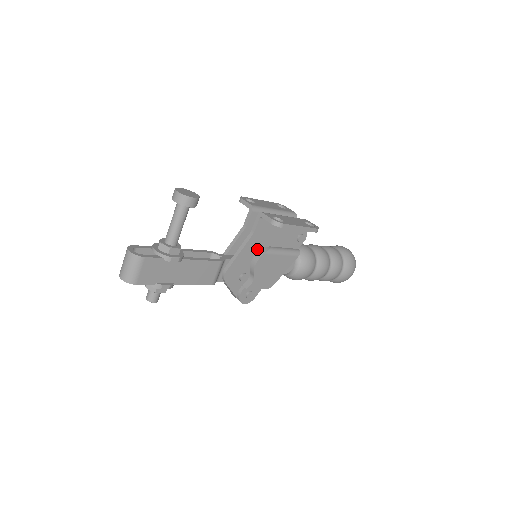
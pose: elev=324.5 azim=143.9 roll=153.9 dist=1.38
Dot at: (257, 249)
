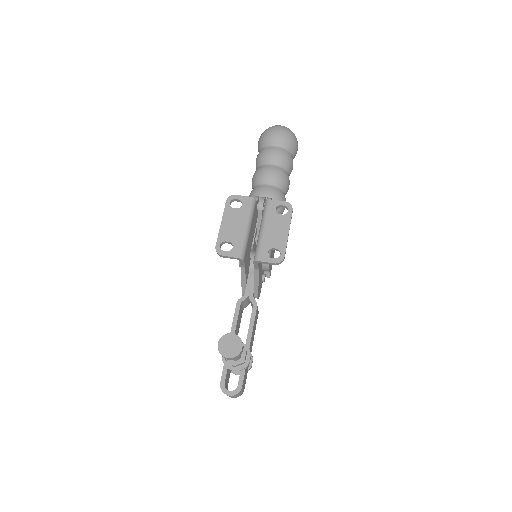
Dot at: (261, 263)
